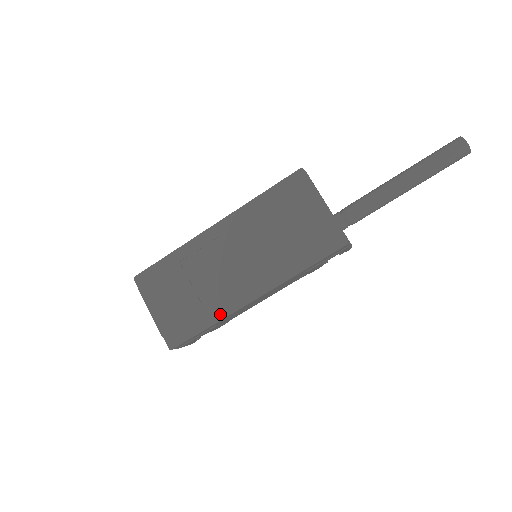
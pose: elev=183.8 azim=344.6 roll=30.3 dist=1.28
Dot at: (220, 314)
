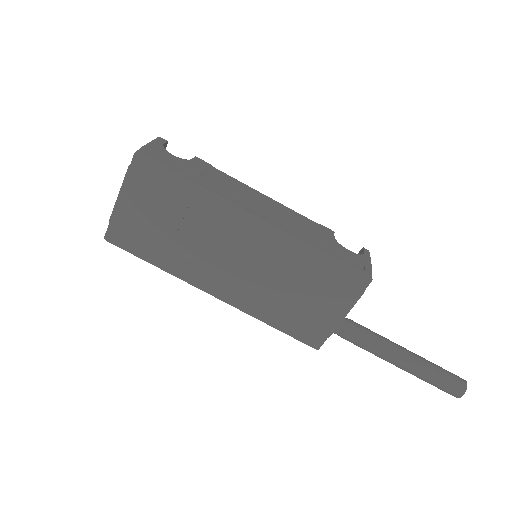
Dot at: (175, 270)
